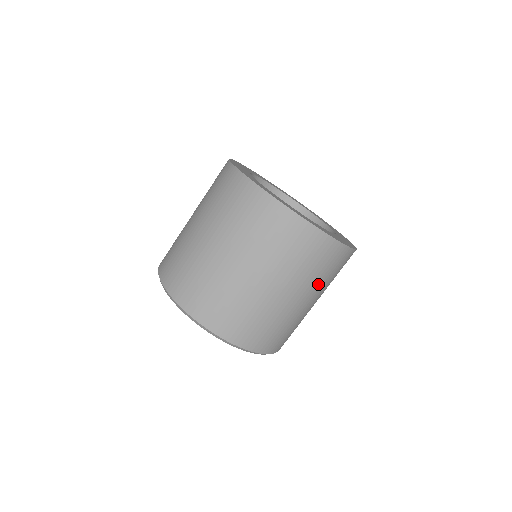
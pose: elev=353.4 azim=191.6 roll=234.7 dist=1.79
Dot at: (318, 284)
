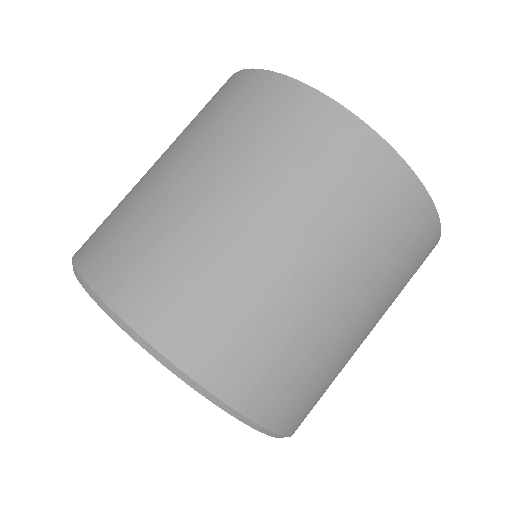
Dot at: (390, 297)
